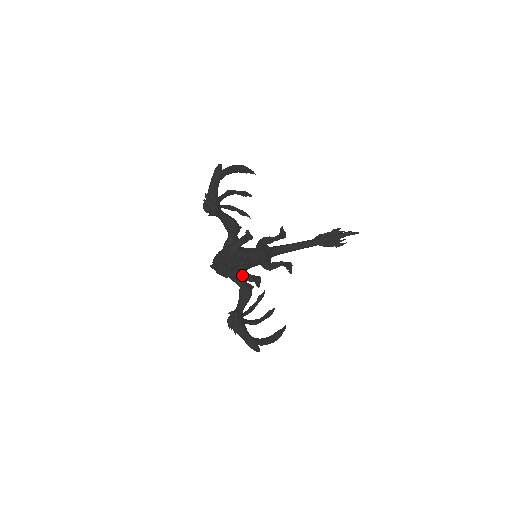
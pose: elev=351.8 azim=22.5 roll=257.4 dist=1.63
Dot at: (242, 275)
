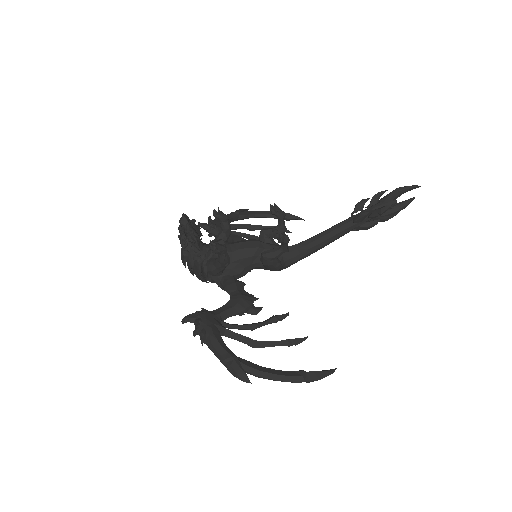
Dot at: (214, 261)
